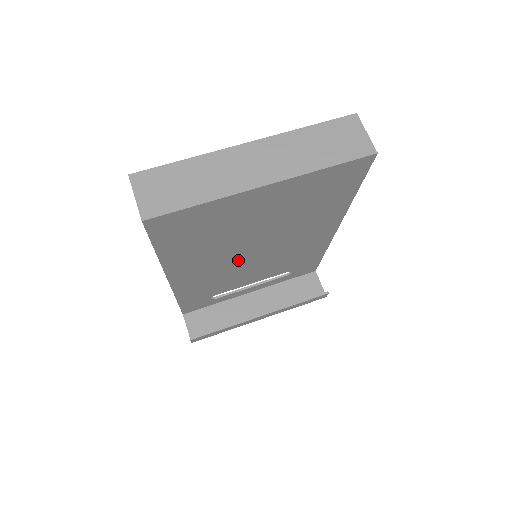
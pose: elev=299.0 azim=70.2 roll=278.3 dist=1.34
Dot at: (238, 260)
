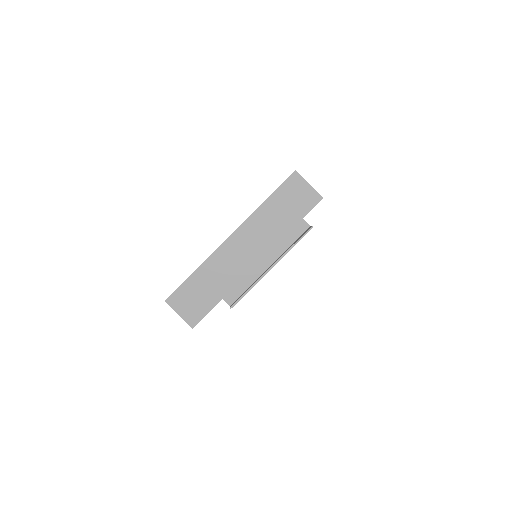
Dot at: occluded
